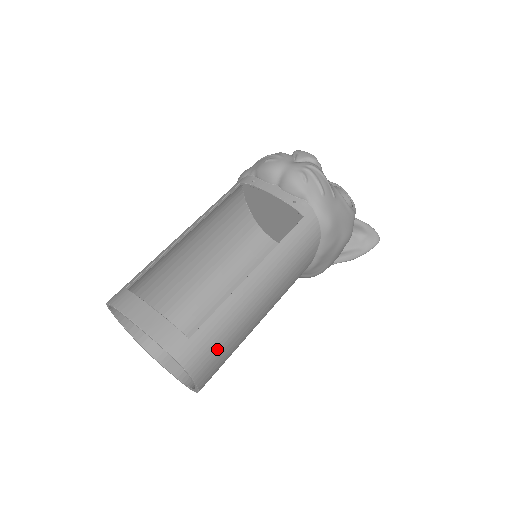
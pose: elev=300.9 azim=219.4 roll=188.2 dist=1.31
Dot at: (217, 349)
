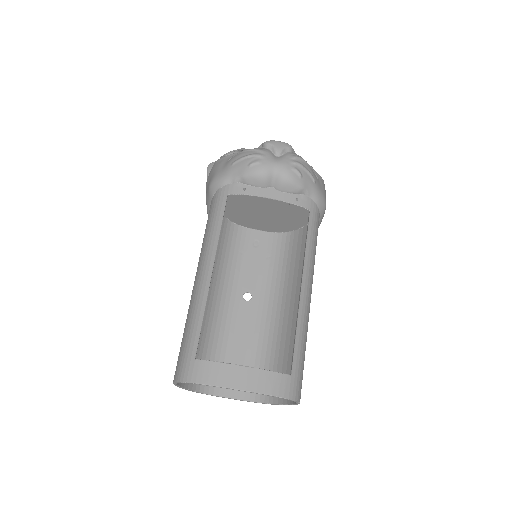
Dot at: (303, 367)
